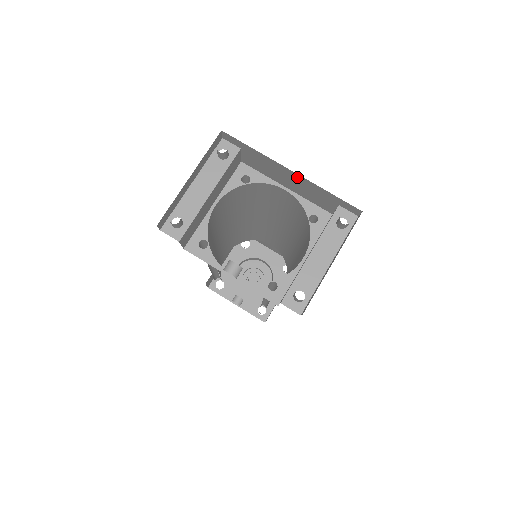
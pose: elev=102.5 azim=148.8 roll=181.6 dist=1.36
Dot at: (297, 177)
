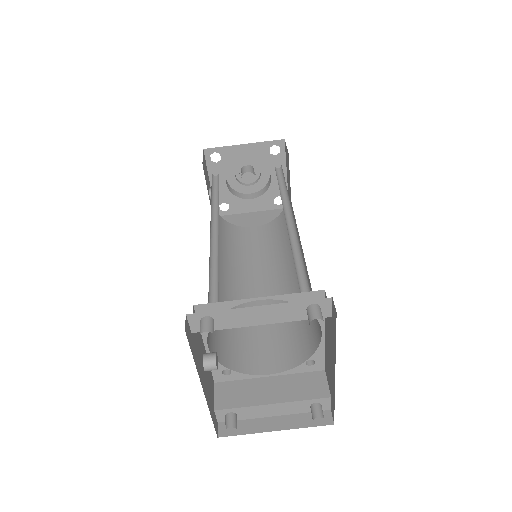
Dot at: (334, 374)
